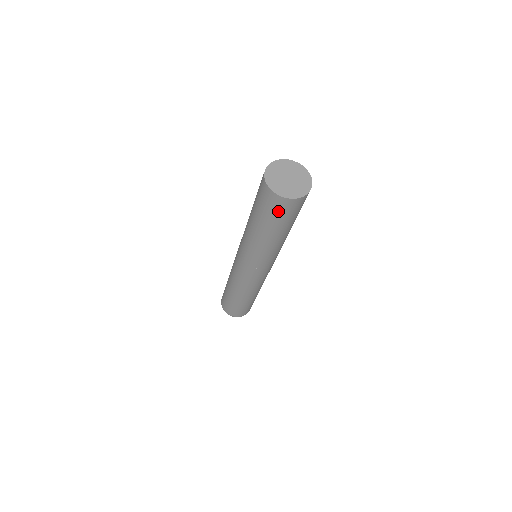
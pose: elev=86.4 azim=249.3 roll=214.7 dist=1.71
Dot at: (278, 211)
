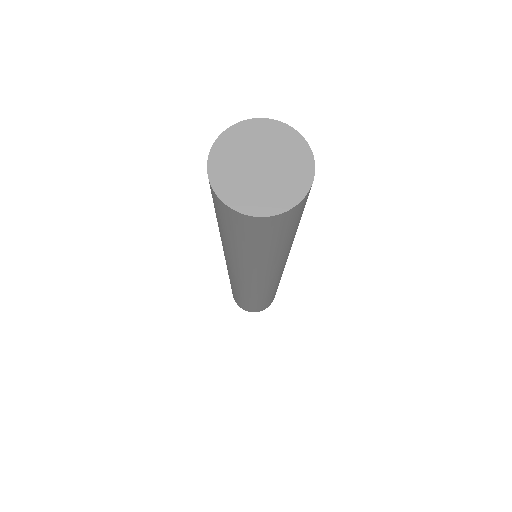
Dot at: (248, 231)
